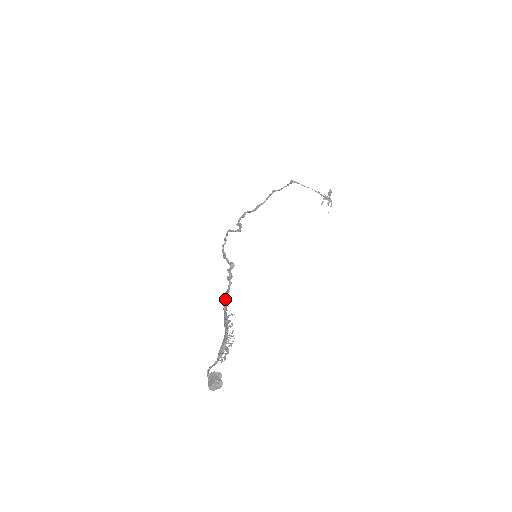
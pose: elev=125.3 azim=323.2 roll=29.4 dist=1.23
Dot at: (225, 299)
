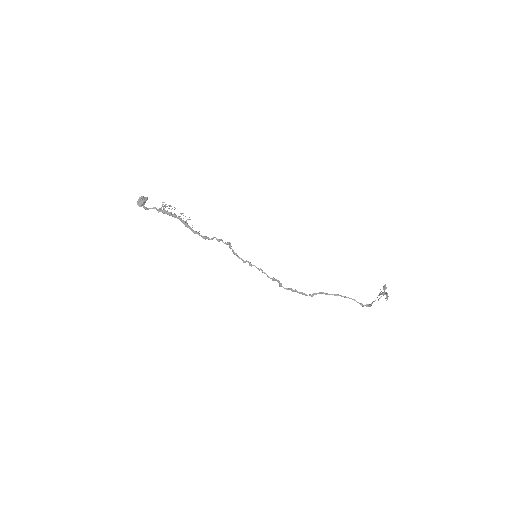
Dot at: occluded
